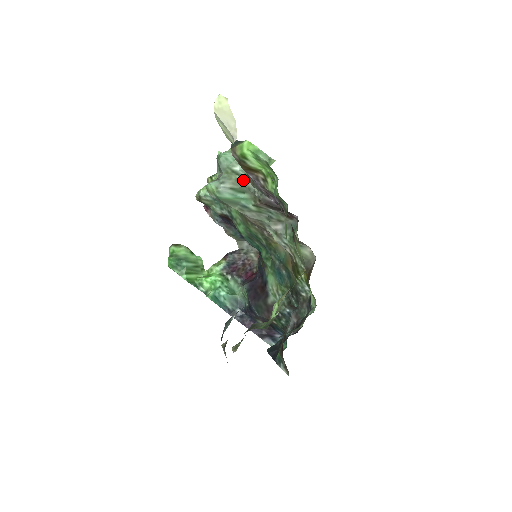
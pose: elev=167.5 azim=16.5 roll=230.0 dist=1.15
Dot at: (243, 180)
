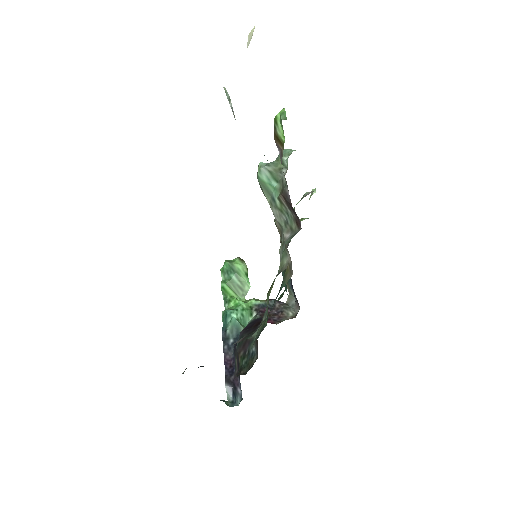
Dot at: (283, 170)
